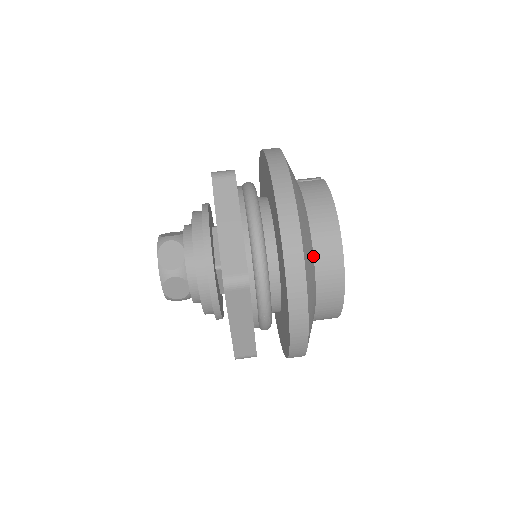
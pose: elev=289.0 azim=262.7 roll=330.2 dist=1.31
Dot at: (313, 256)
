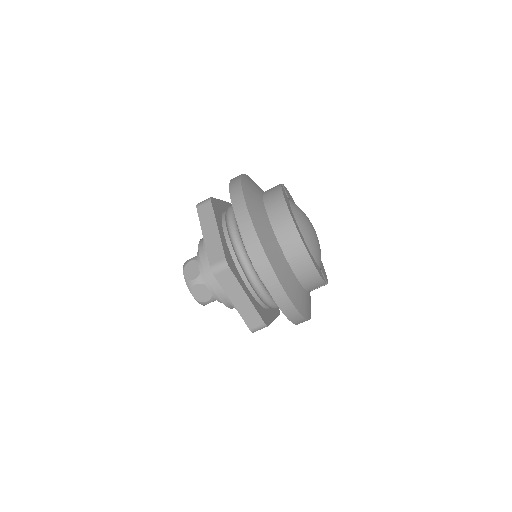
Dot at: (275, 236)
